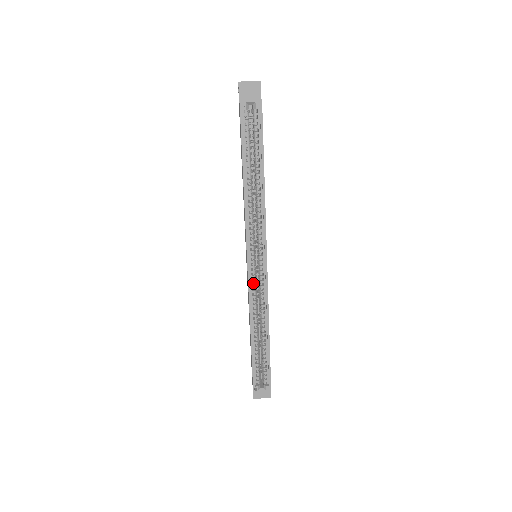
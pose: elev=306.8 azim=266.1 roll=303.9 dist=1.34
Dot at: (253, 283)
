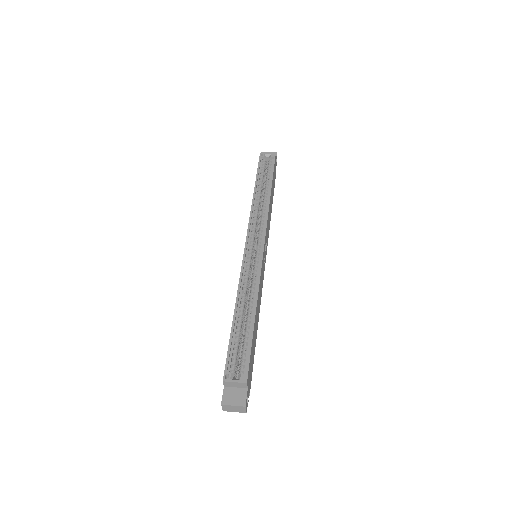
Dot at: (248, 262)
